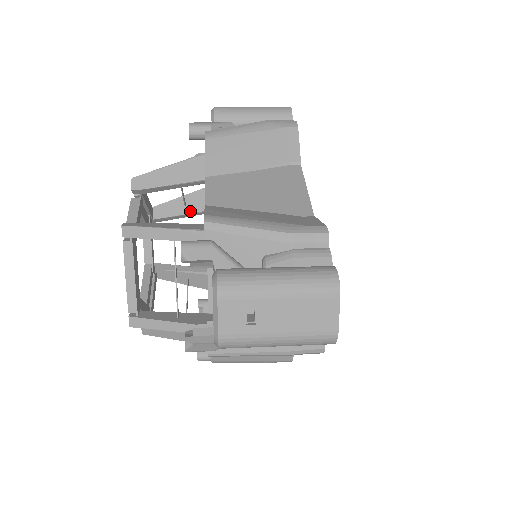
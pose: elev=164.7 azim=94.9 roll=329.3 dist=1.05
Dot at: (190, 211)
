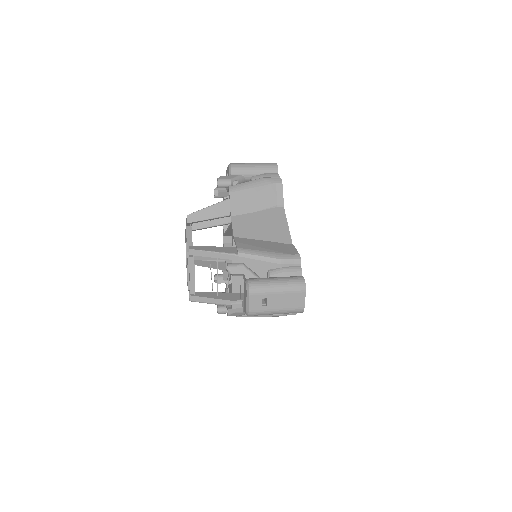
Dot at: (213, 225)
